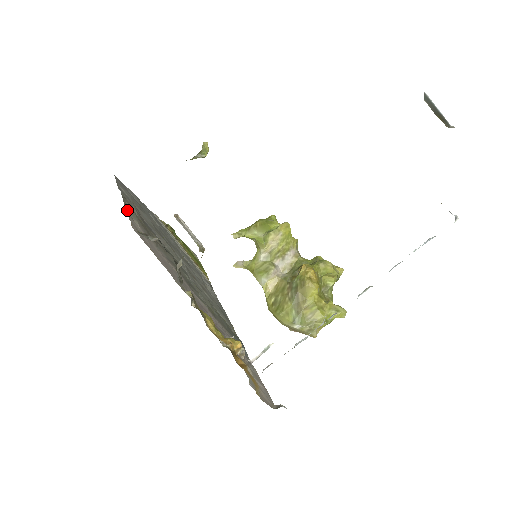
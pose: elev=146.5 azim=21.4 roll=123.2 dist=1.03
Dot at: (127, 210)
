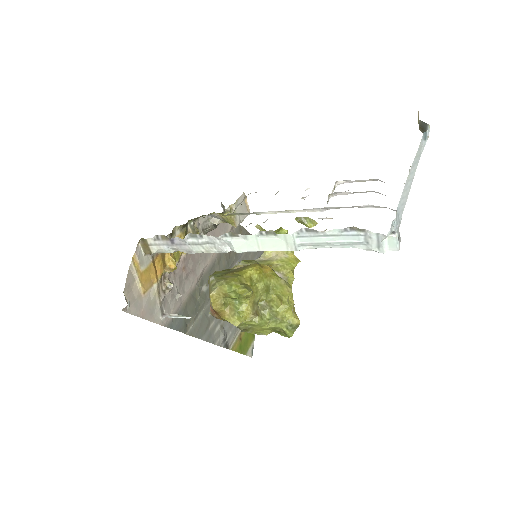
Dot at: (239, 226)
